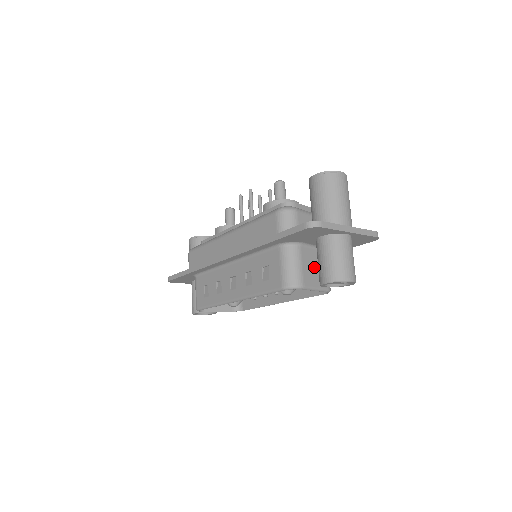
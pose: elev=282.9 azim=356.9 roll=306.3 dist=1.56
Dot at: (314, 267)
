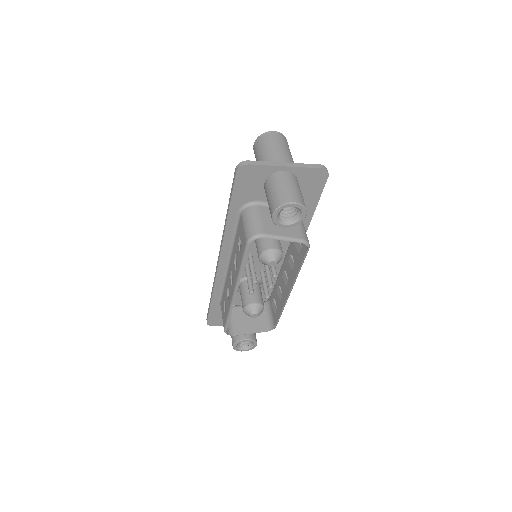
Dot at: occluded
